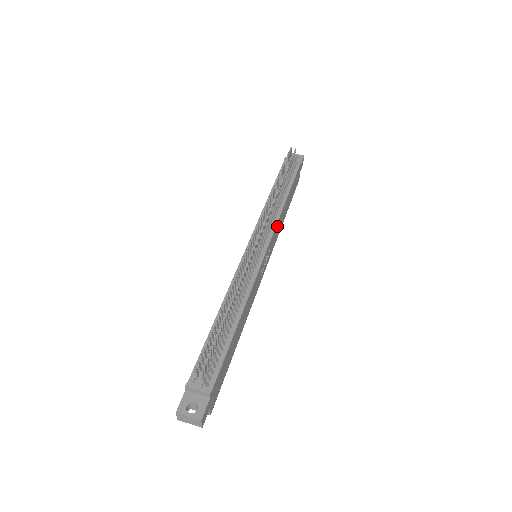
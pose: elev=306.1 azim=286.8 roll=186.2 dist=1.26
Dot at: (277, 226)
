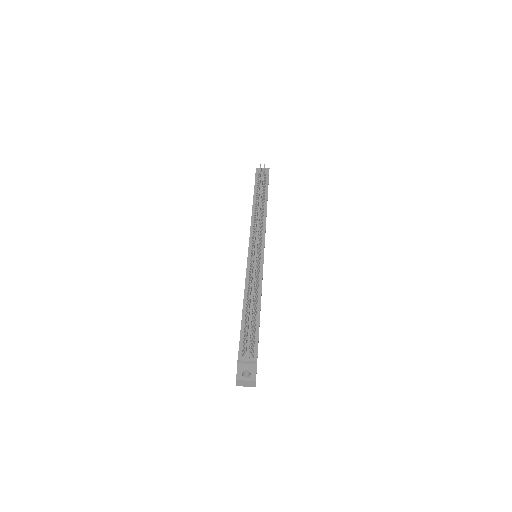
Dot at: occluded
